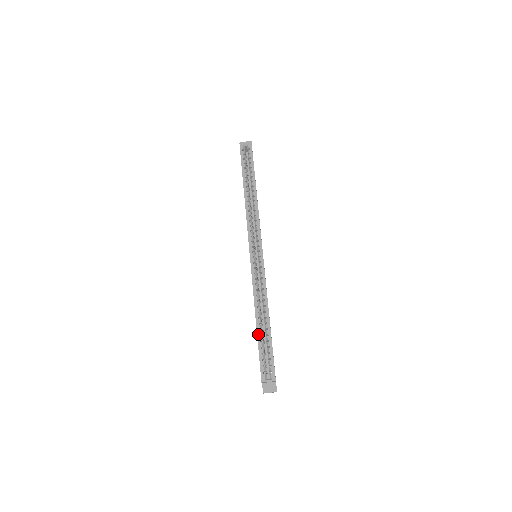
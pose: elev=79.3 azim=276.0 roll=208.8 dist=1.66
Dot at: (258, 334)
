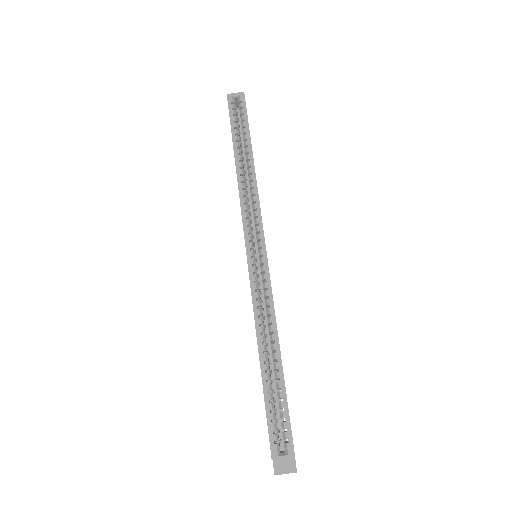
Dot at: (263, 378)
